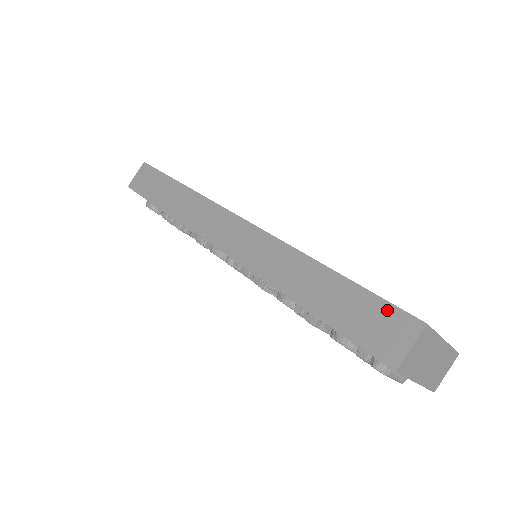
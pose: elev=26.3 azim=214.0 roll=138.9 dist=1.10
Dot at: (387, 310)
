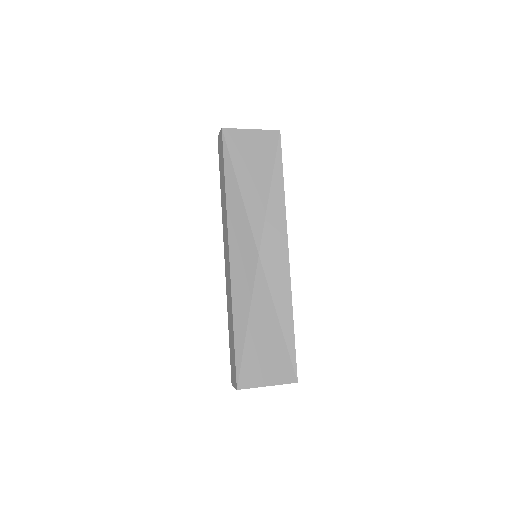
Dot at: (235, 371)
